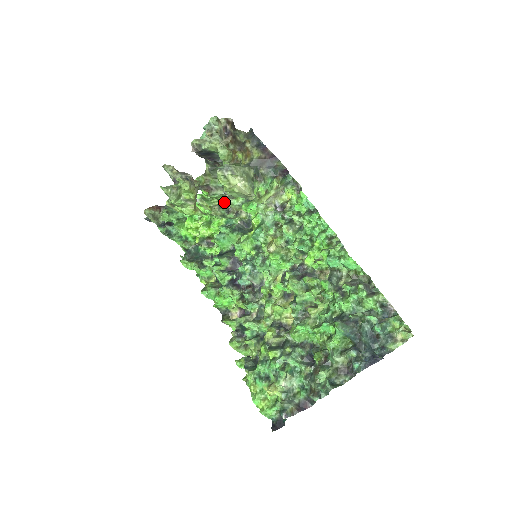
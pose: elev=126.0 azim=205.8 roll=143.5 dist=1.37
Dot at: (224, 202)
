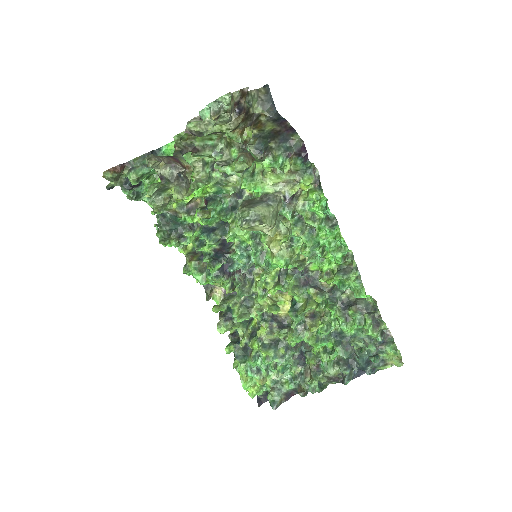
Dot at: occluded
